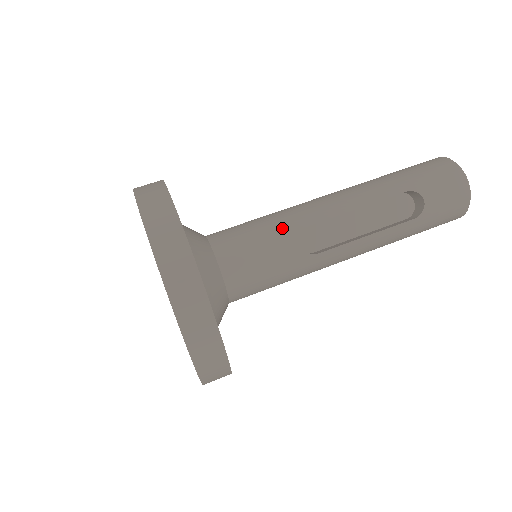
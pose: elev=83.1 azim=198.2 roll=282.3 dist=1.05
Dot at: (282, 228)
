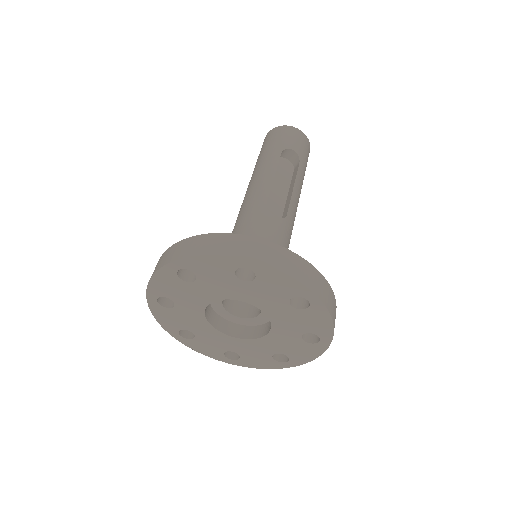
Dot at: (256, 218)
